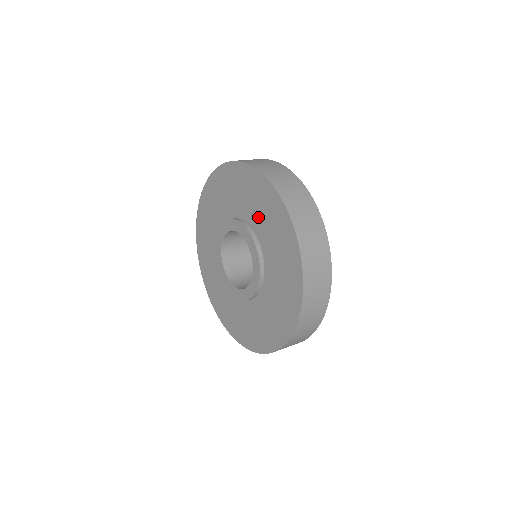
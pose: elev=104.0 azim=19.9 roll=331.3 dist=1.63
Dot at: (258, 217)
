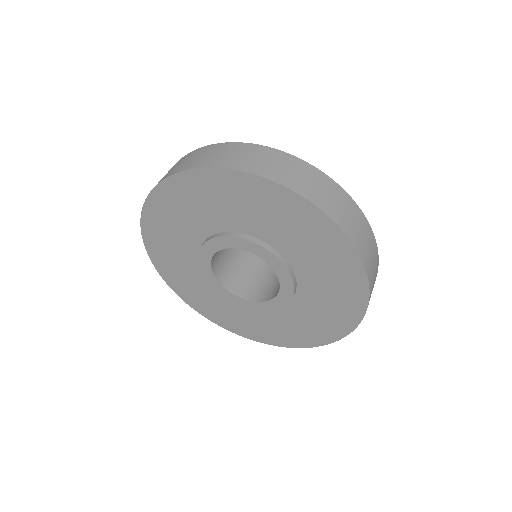
Dot at: (275, 230)
